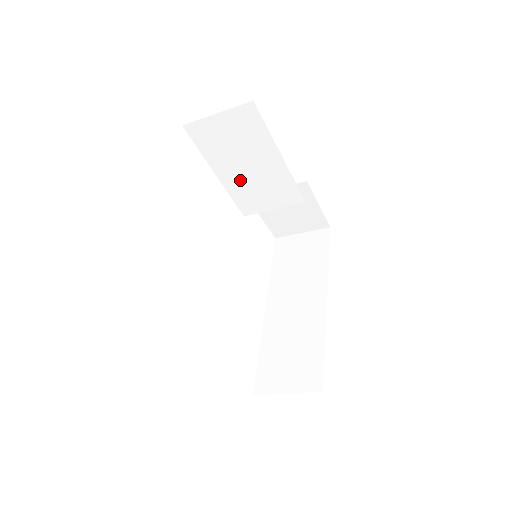
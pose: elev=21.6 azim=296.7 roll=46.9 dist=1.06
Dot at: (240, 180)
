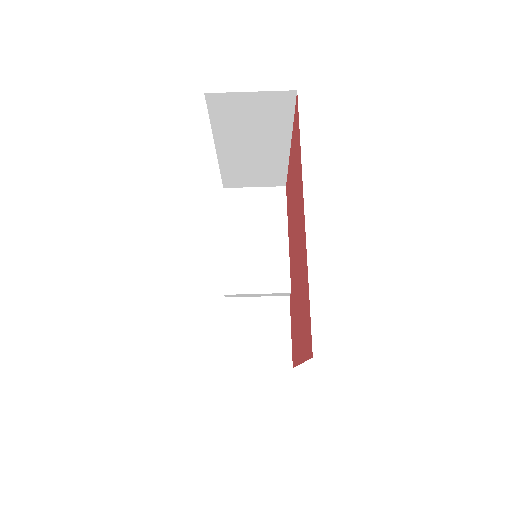
Dot at: (242, 251)
